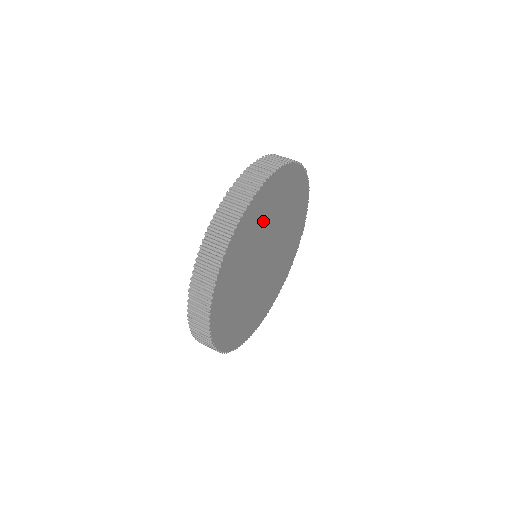
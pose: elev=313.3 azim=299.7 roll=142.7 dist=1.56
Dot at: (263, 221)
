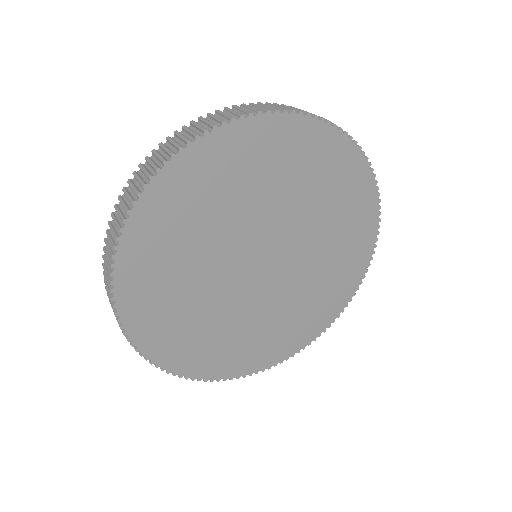
Dot at: (297, 185)
